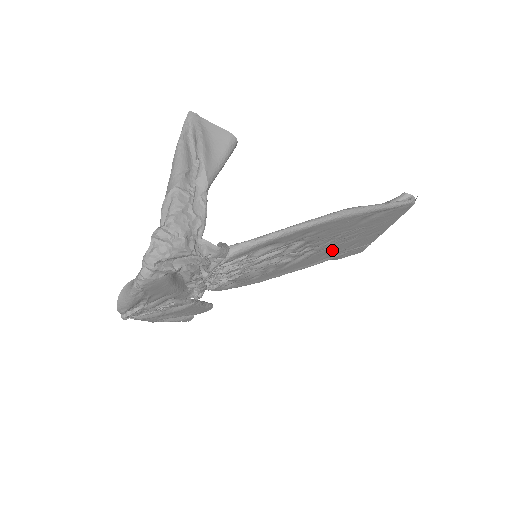
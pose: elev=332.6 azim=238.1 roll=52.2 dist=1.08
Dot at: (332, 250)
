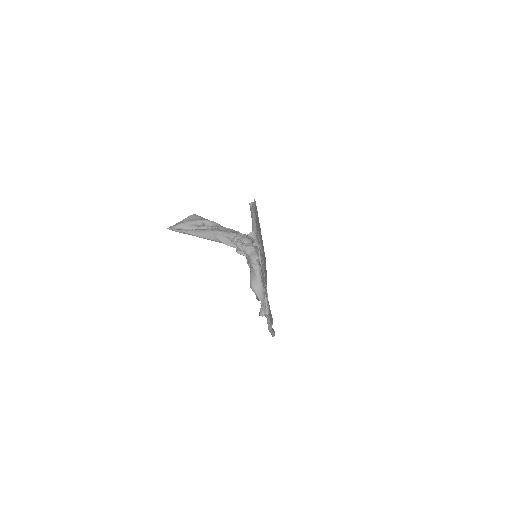
Dot at: occluded
